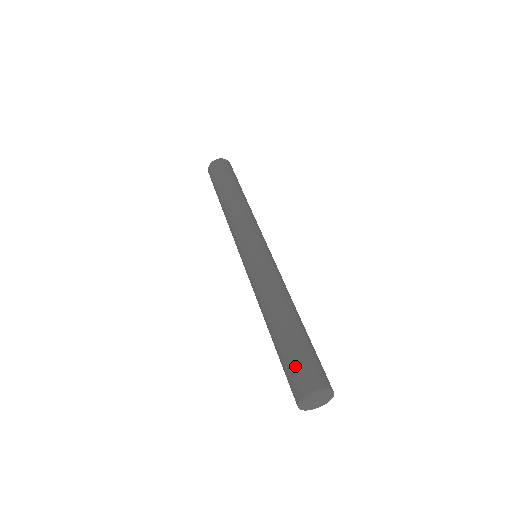
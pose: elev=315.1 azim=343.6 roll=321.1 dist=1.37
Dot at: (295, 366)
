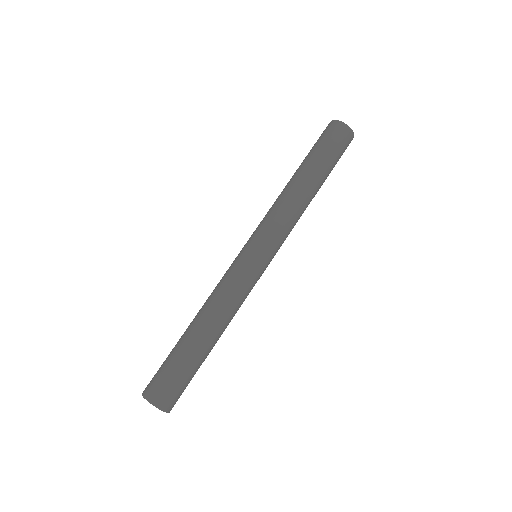
Dot at: (171, 380)
